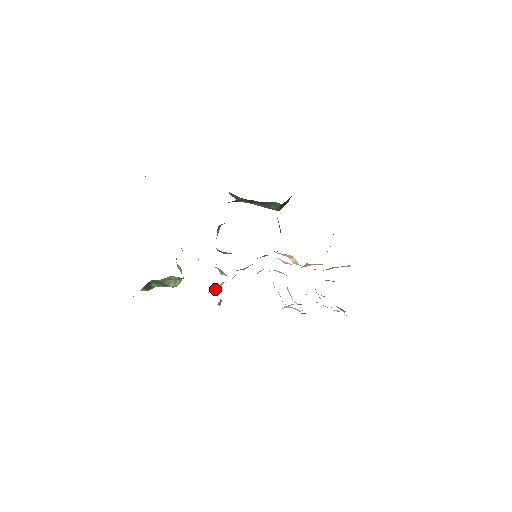
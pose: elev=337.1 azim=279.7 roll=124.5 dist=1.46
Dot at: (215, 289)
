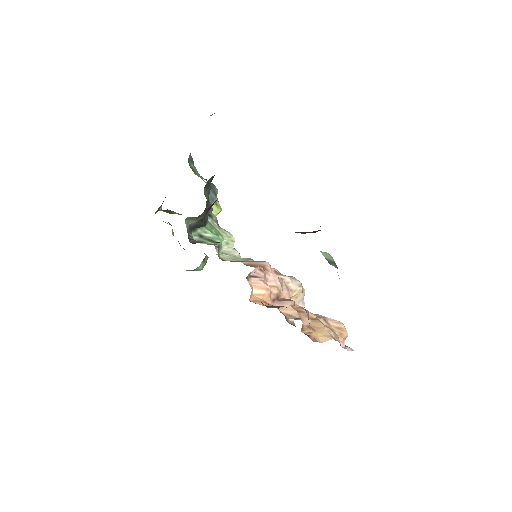
Dot at: occluded
